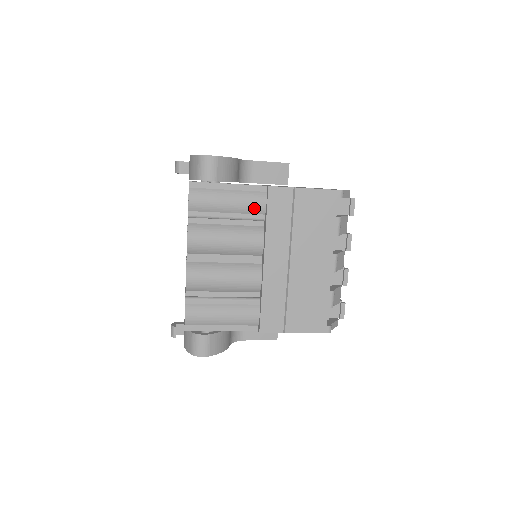
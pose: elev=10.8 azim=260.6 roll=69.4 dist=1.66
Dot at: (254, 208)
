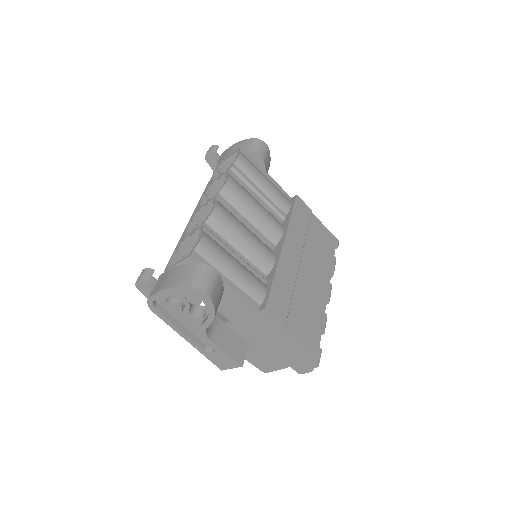
Dot at: (282, 203)
